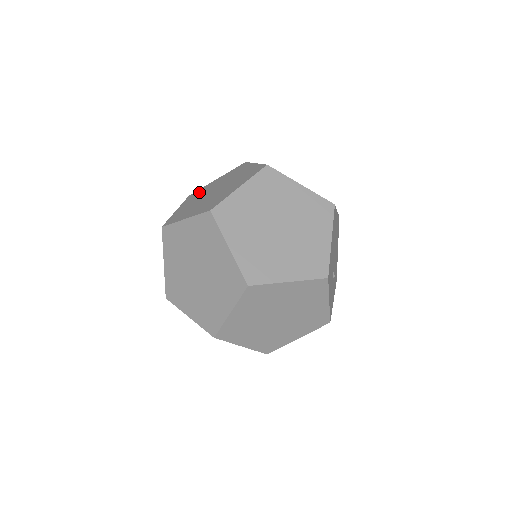
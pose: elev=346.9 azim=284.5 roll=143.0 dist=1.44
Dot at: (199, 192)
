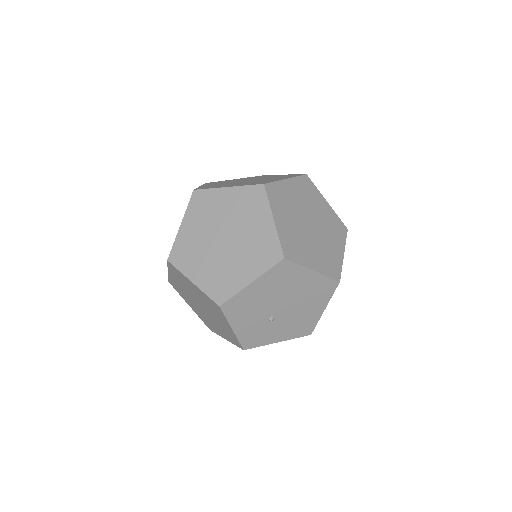
Dot at: (263, 176)
